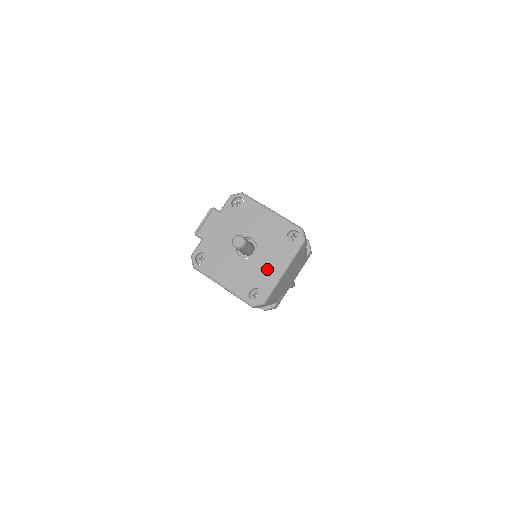
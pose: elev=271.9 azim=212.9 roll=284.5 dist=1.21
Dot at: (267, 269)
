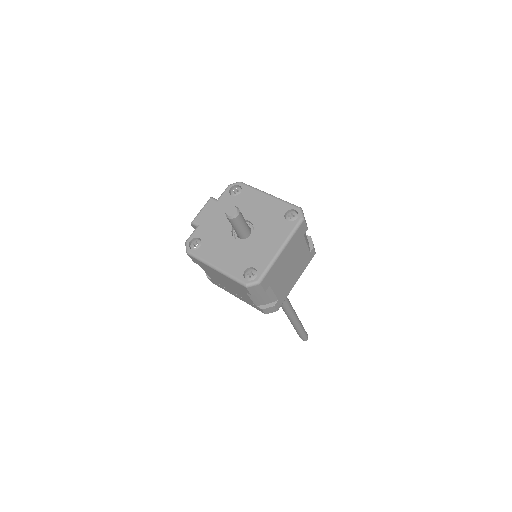
Dot at: (263, 248)
